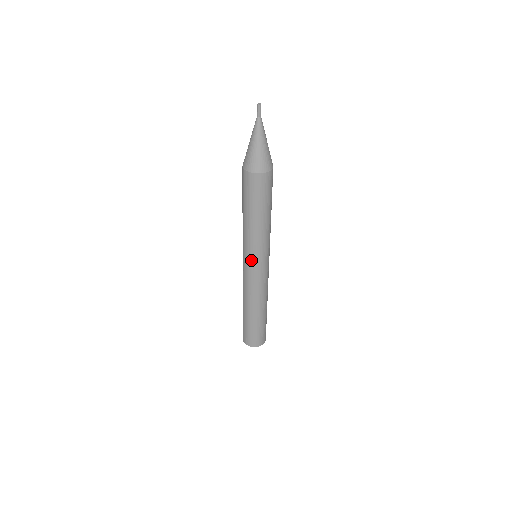
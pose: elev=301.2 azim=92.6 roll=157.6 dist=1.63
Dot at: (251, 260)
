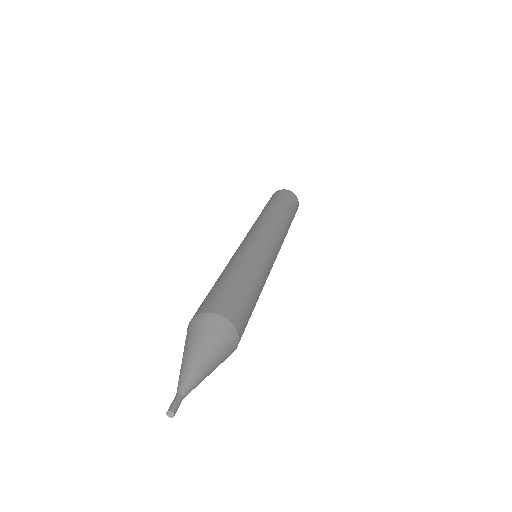
Dot at: occluded
